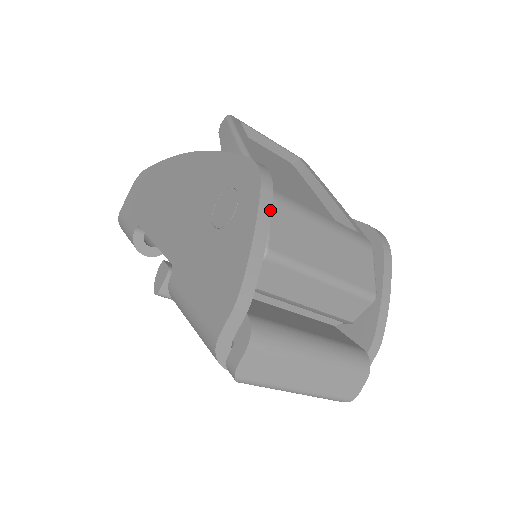
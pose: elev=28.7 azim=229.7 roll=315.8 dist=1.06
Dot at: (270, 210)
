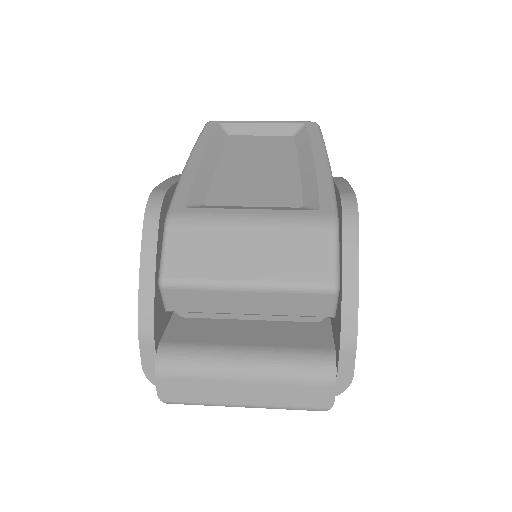
Dot at: (156, 241)
